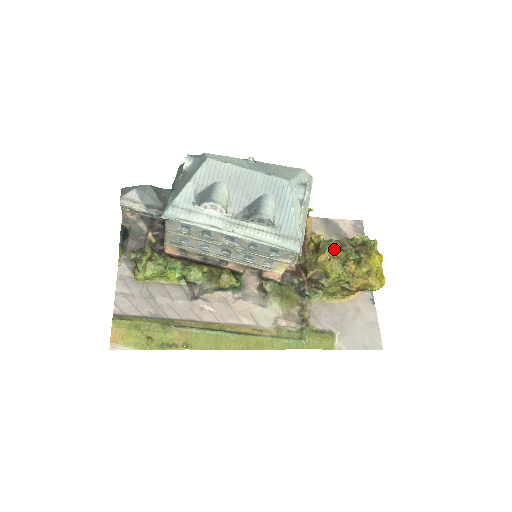
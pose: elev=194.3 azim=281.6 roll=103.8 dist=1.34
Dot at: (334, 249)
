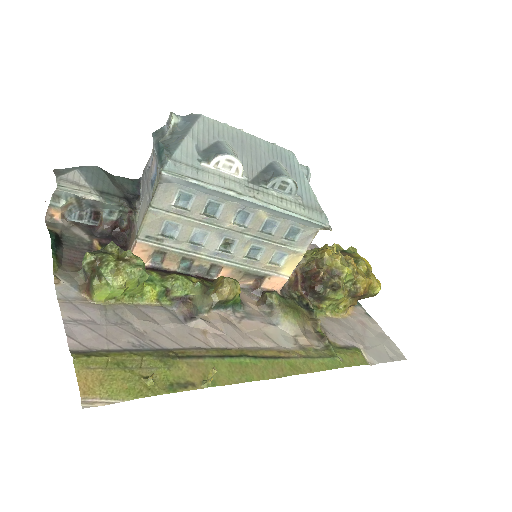
Dot at: occluded
